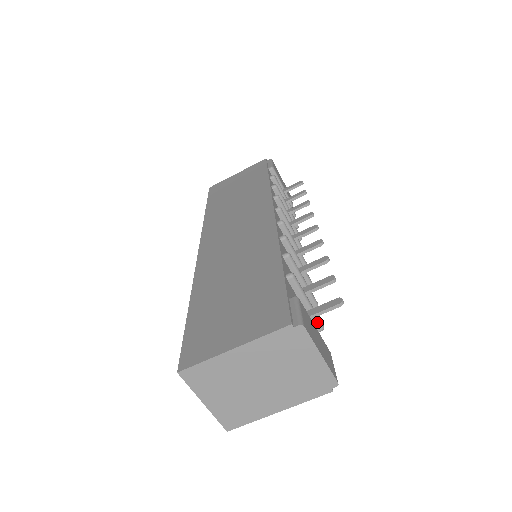
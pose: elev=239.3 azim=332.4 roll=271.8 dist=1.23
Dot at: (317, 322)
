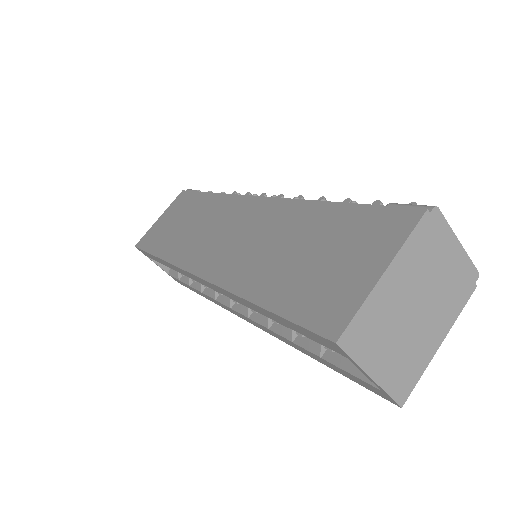
Dot at: occluded
